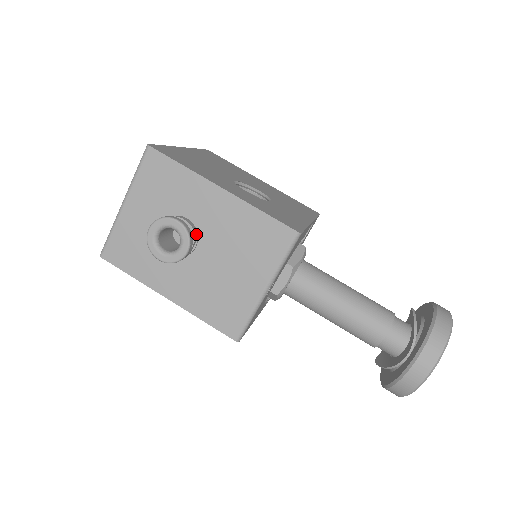
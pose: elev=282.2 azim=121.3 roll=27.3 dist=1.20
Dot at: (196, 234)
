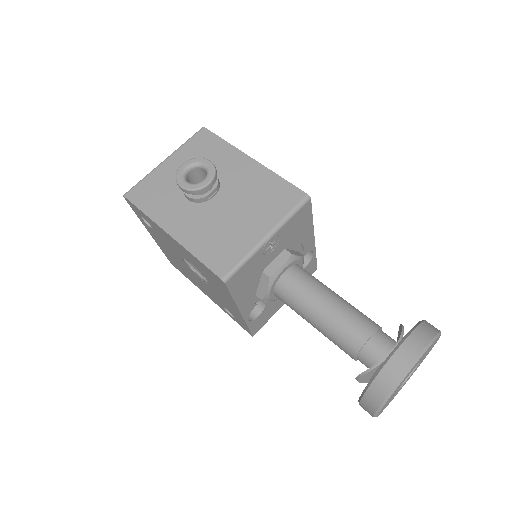
Dot at: (219, 185)
